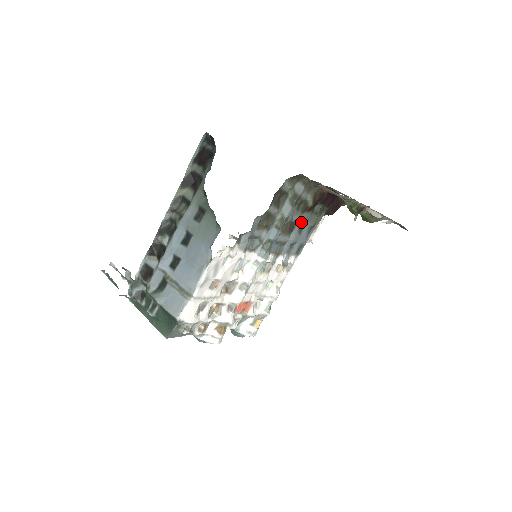
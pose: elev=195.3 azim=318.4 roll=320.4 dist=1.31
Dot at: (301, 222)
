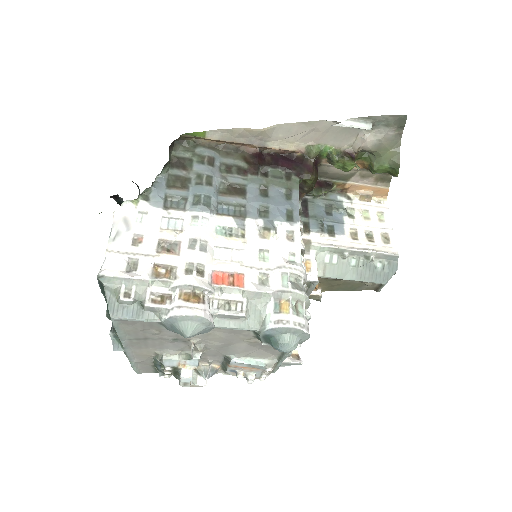
Dot at: (253, 185)
